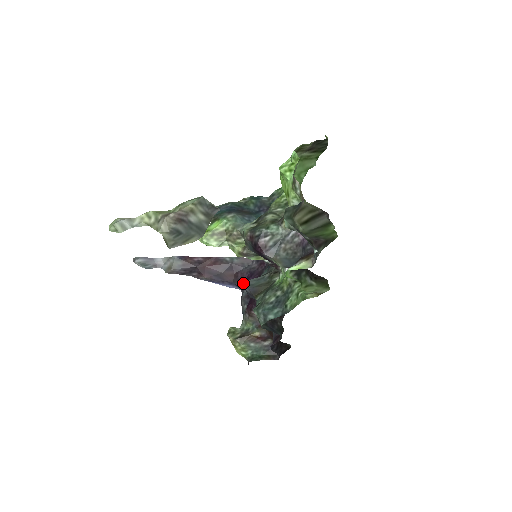
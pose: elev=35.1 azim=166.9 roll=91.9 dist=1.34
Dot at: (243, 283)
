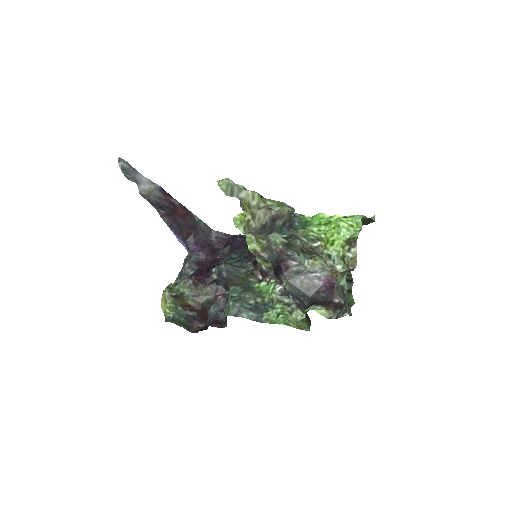
Dot at: (195, 247)
